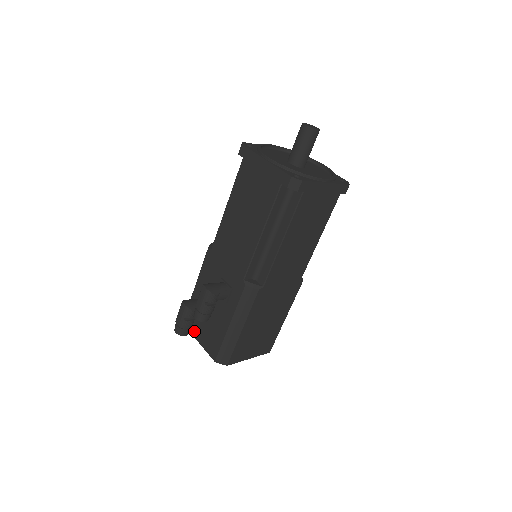
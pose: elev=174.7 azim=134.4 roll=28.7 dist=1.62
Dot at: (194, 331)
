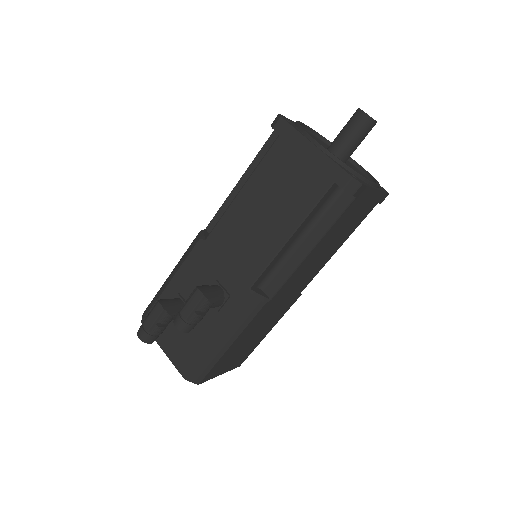
Dot at: occluded
